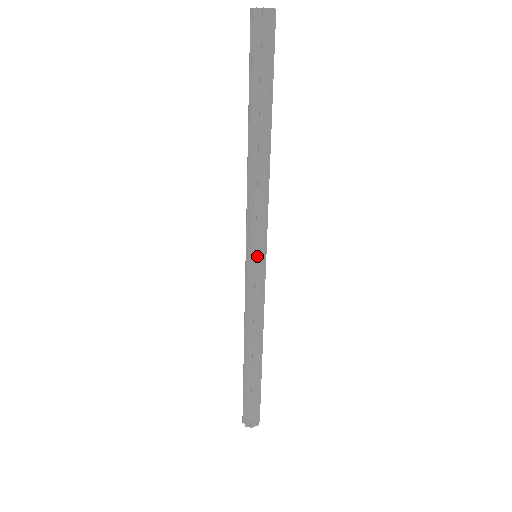
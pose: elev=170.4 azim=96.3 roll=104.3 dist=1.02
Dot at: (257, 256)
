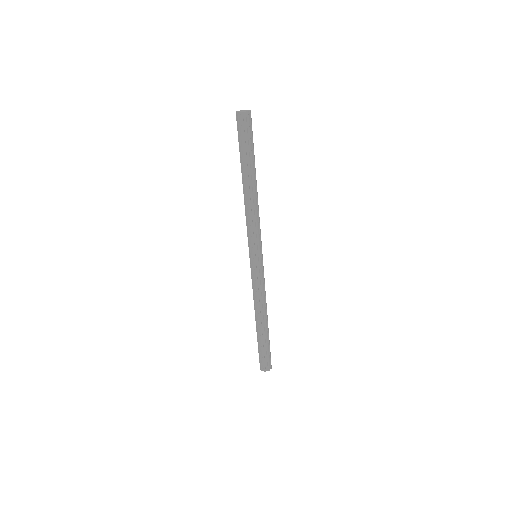
Dot at: (254, 256)
